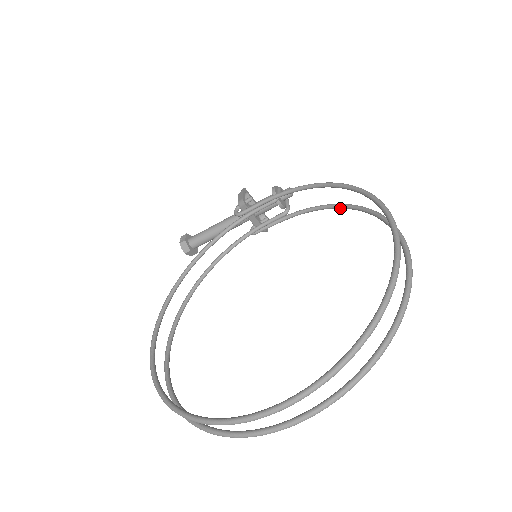
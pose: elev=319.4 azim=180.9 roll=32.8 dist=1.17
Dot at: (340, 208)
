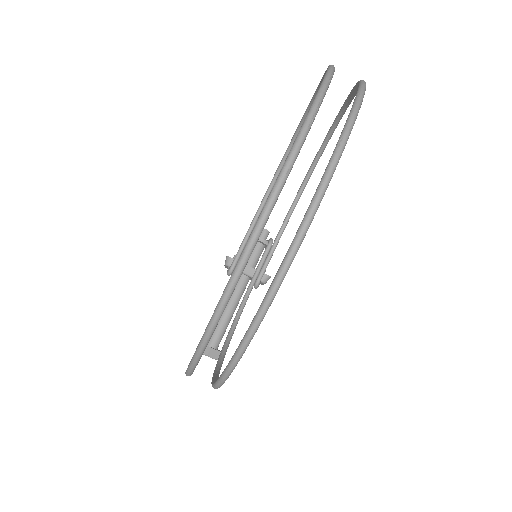
Dot at: (303, 188)
